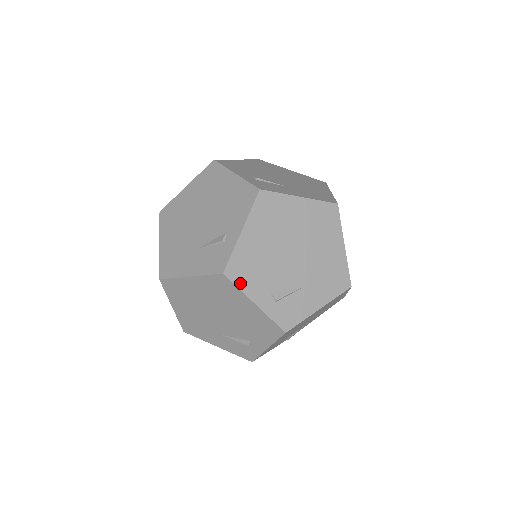
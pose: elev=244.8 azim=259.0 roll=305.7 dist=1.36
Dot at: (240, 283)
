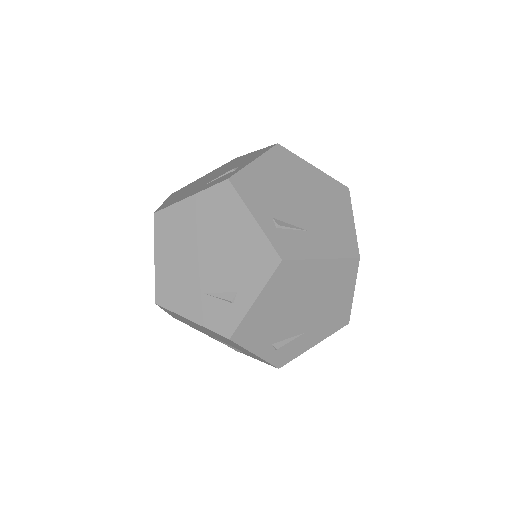
Dot at: (244, 343)
